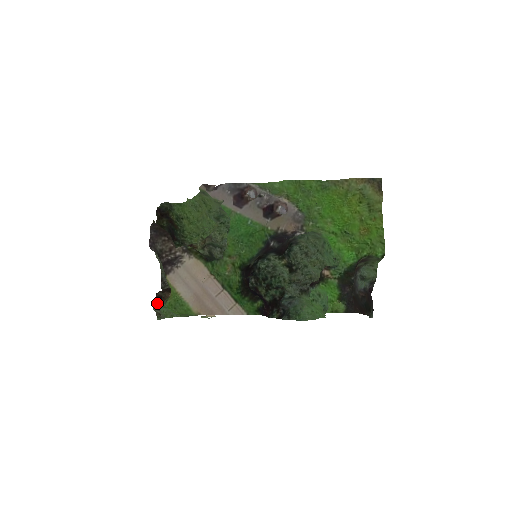
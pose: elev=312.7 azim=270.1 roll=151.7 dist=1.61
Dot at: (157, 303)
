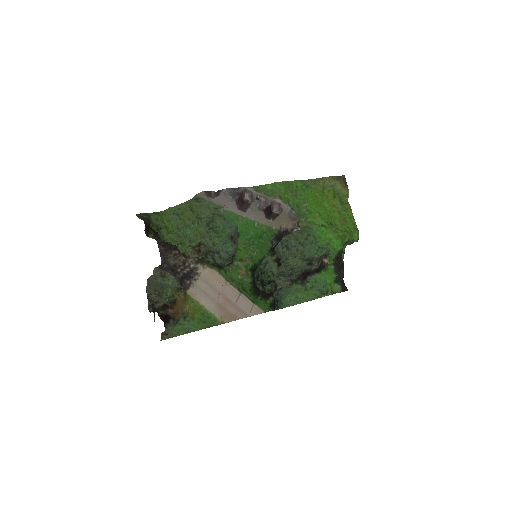
Dot at: (166, 322)
